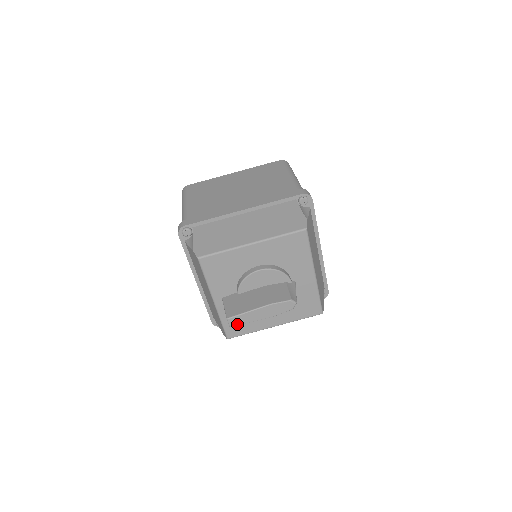
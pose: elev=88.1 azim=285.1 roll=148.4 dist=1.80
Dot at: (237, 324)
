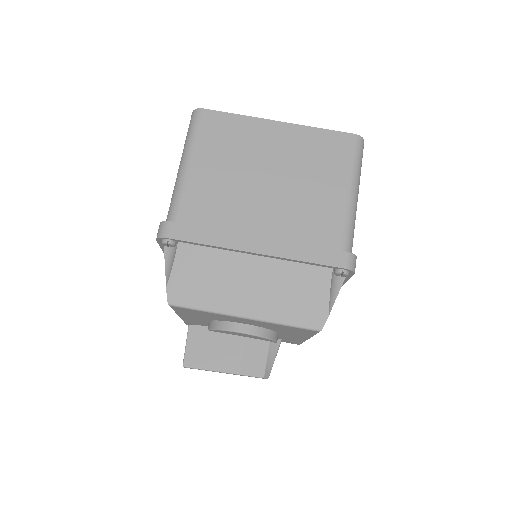
Dot at: occluded
